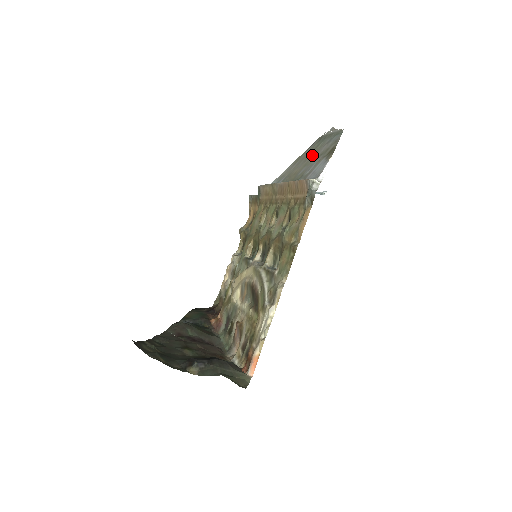
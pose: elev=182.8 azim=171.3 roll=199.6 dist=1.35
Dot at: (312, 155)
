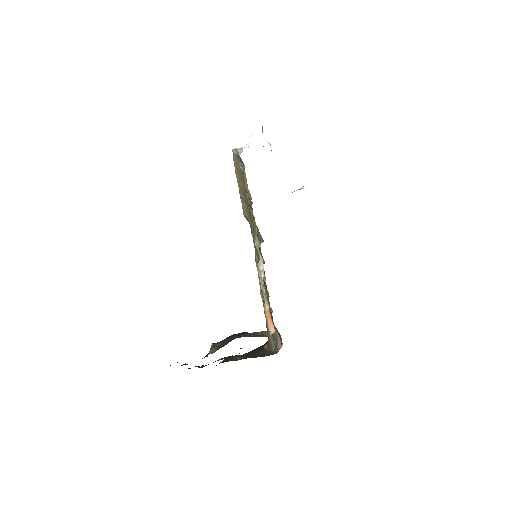
Dot at: occluded
